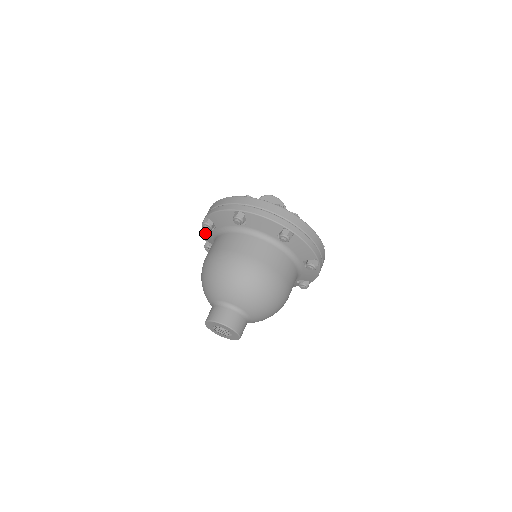
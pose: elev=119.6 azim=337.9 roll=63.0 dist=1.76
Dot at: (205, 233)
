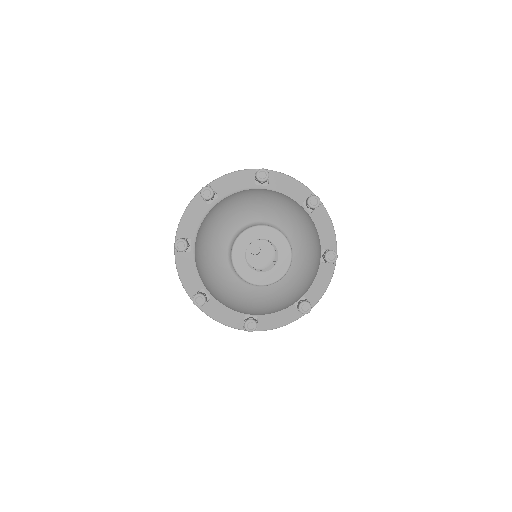
Dot at: (185, 276)
